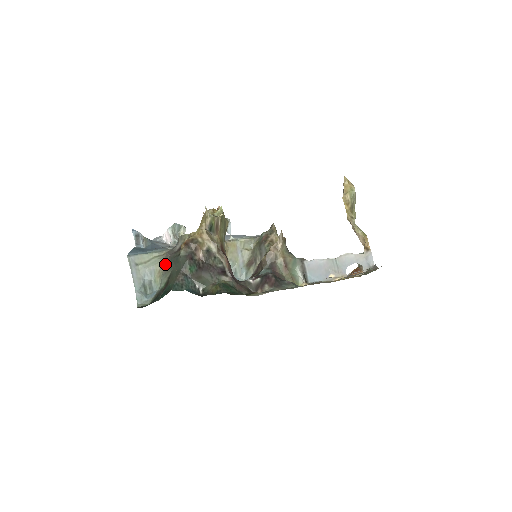
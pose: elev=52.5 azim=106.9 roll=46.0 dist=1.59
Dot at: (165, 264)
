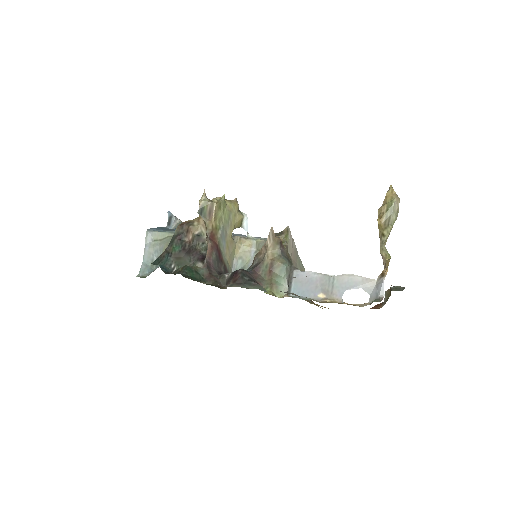
Dot at: occluded
